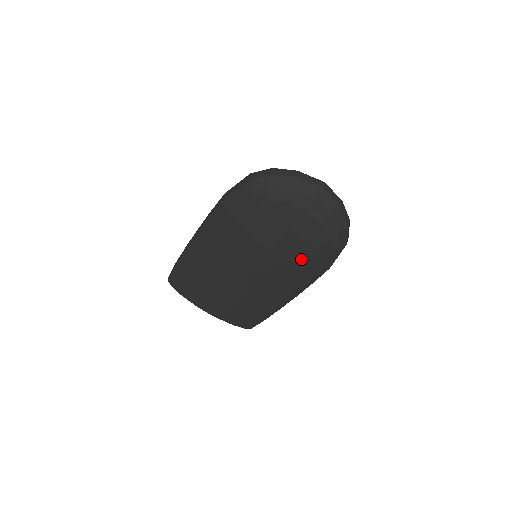
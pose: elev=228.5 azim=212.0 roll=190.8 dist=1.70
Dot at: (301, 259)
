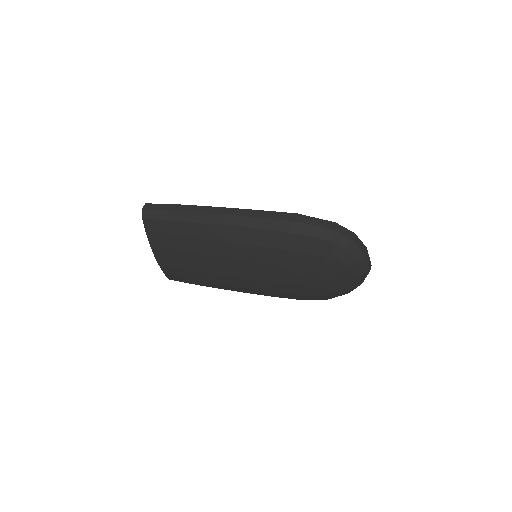
Dot at: (299, 292)
